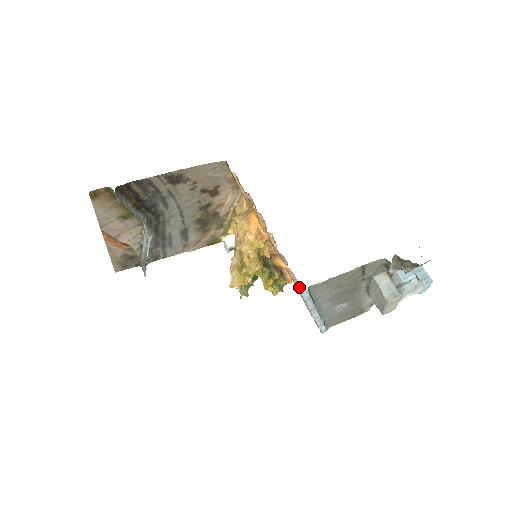
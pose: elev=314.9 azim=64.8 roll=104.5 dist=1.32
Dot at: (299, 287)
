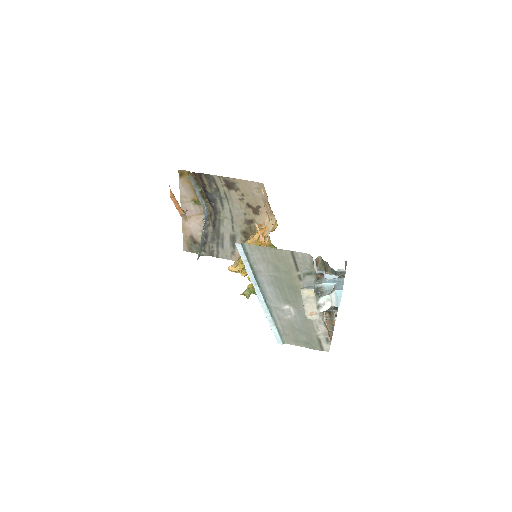
Dot at: occluded
